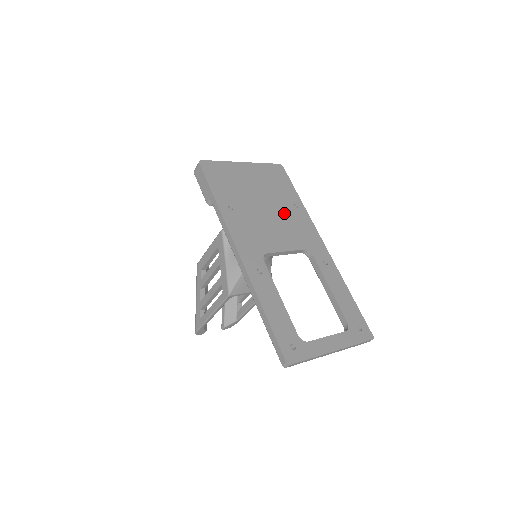
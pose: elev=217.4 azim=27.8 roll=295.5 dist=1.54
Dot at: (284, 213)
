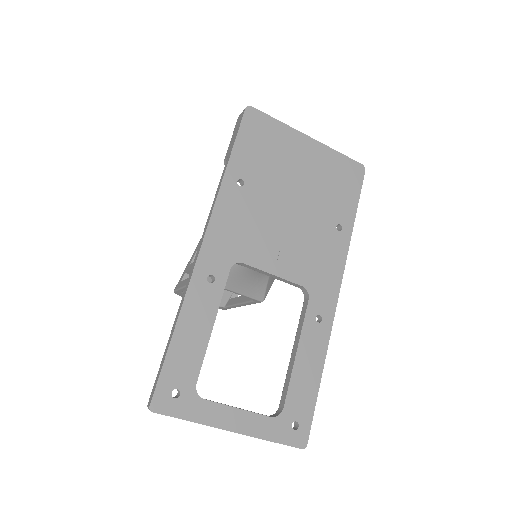
Dot at: (314, 227)
